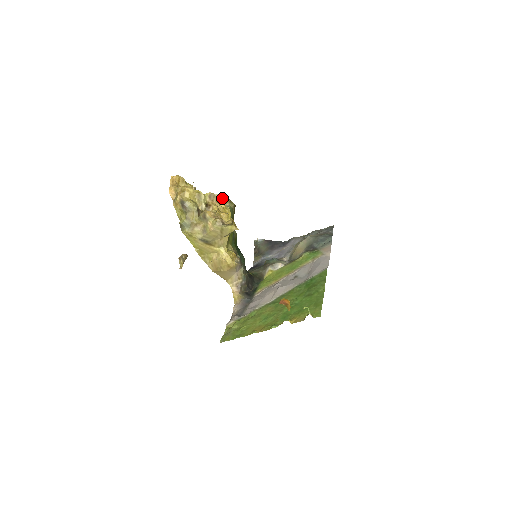
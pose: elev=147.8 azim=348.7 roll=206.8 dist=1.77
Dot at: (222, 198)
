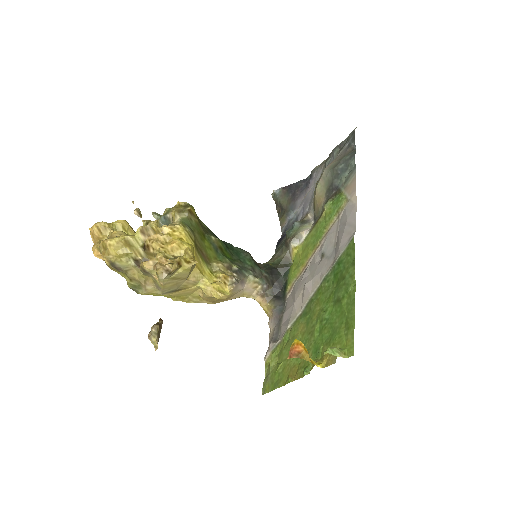
Dot at: (171, 208)
